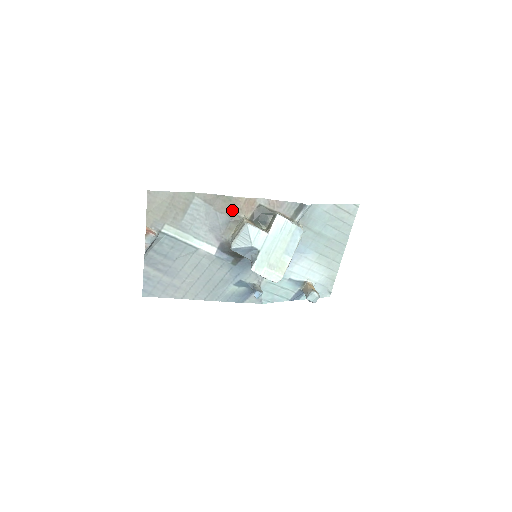
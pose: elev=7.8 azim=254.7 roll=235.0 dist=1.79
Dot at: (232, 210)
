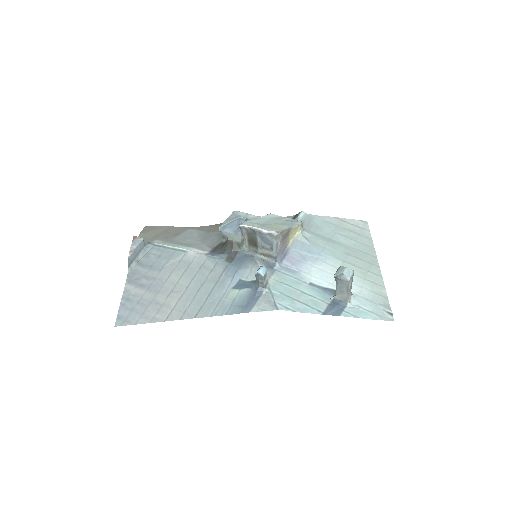
Dot at: occluded
